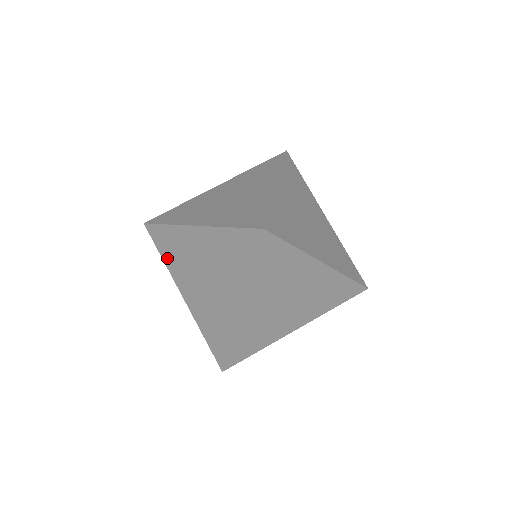
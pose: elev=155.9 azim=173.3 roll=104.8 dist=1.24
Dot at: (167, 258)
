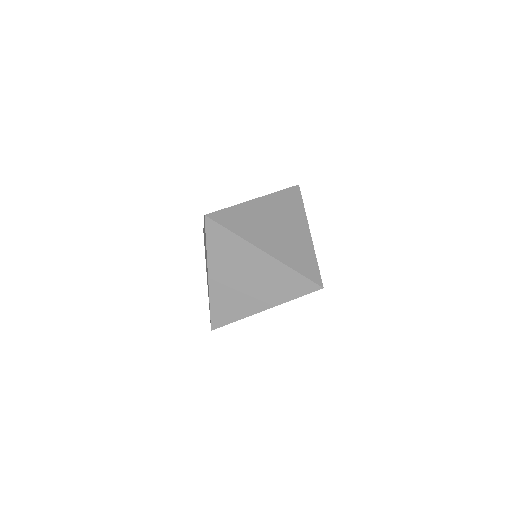
Dot at: occluded
